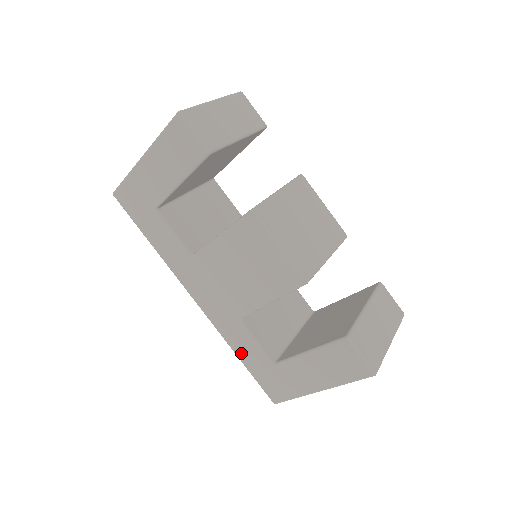
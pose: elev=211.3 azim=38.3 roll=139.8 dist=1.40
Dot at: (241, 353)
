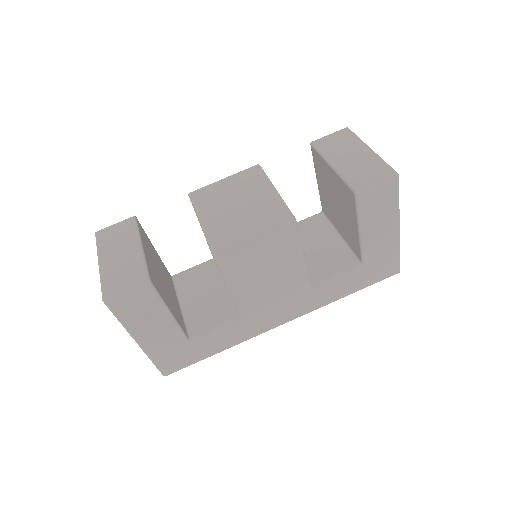
Dot at: (344, 292)
